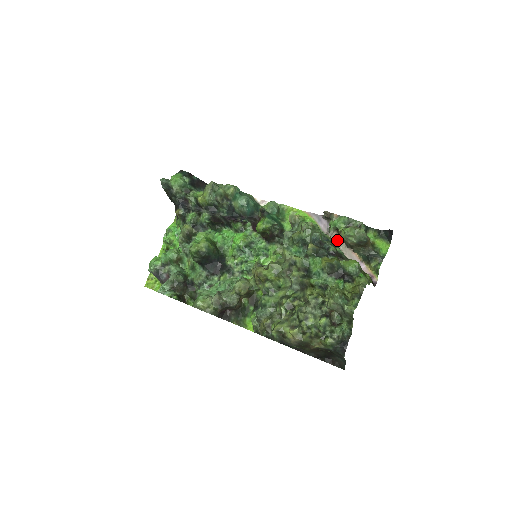
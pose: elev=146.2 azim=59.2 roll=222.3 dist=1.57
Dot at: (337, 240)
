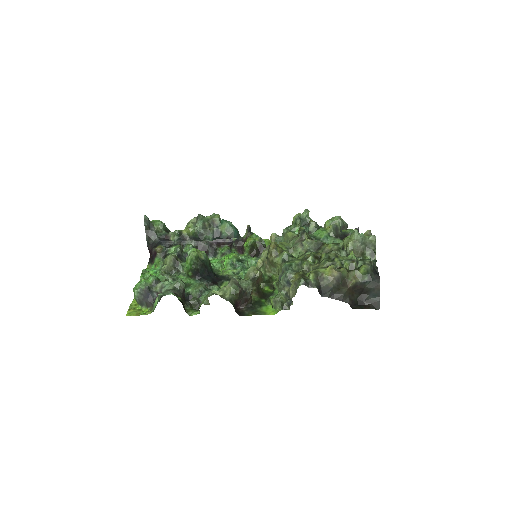
Dot at: occluded
